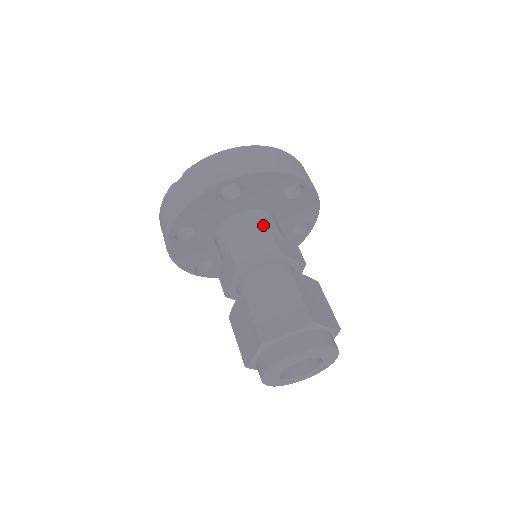
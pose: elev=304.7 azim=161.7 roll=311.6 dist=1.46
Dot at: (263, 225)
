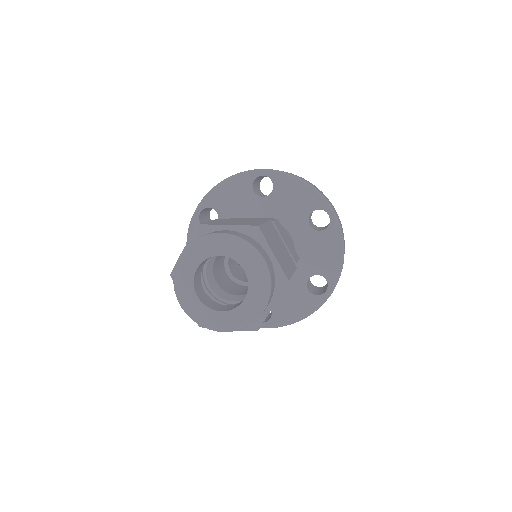
Dot at: occluded
